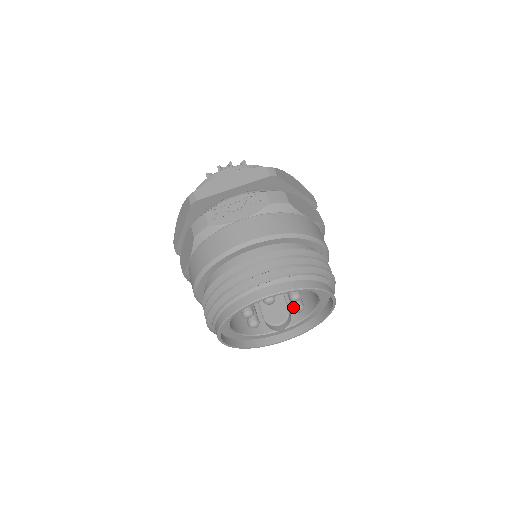
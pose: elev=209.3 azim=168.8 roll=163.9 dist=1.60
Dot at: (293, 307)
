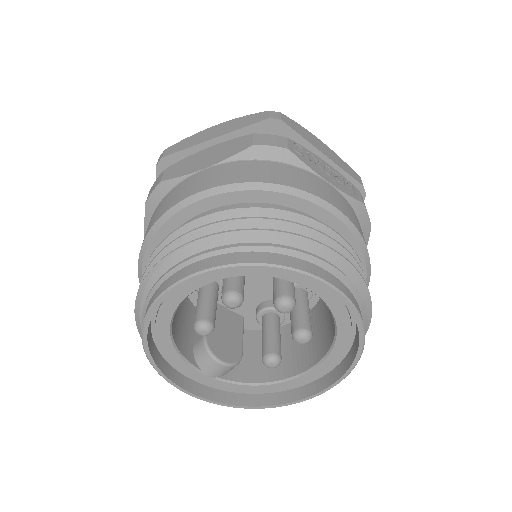
Dot at: (269, 351)
